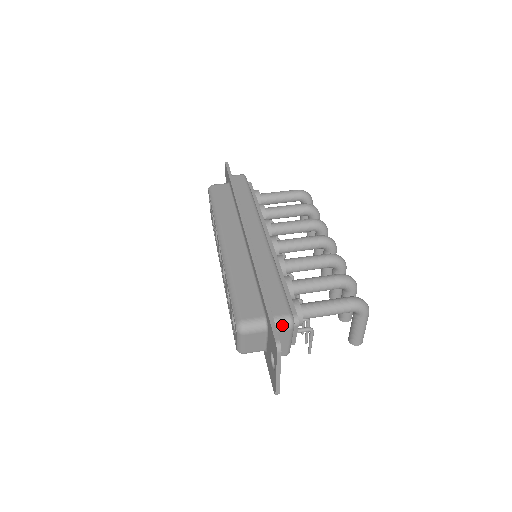
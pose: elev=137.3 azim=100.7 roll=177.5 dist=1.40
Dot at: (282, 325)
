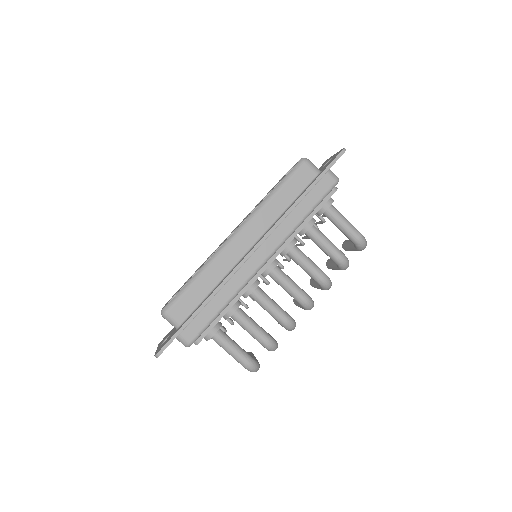
Dot at: (181, 341)
